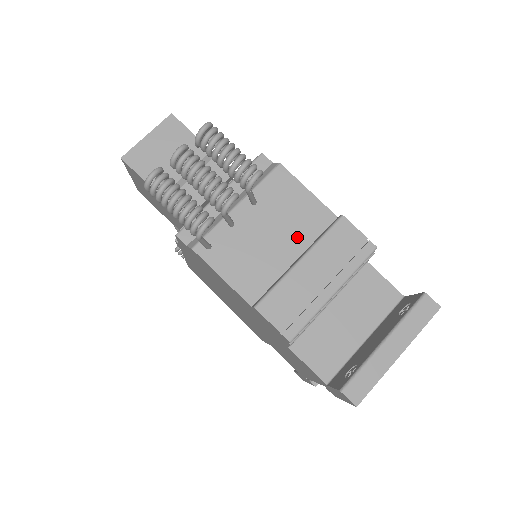
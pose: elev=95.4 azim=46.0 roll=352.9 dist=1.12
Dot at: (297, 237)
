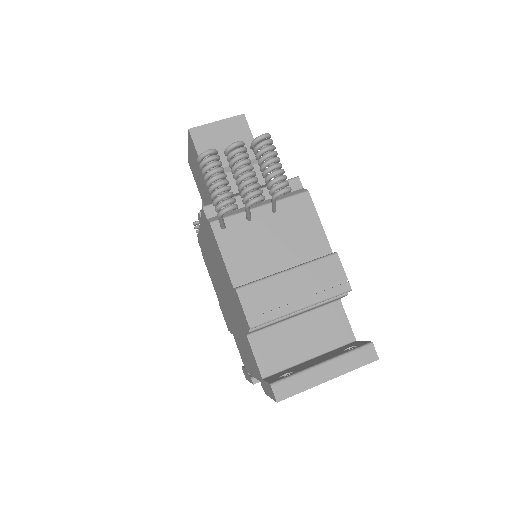
Dot at: (294, 253)
